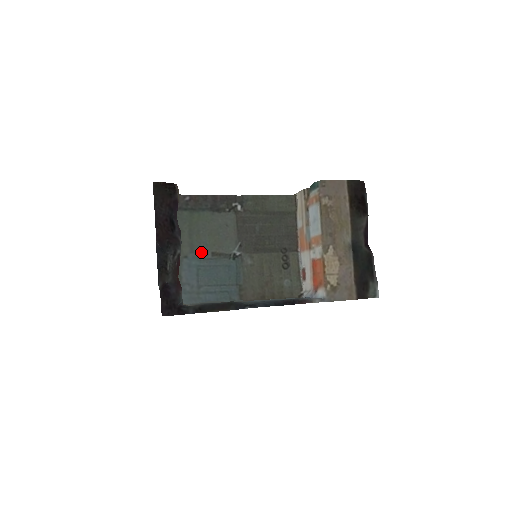
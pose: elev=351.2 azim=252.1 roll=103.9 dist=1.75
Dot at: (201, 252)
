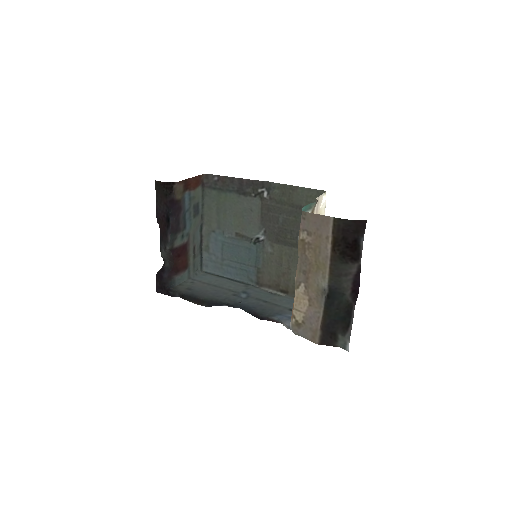
Dot at: (226, 230)
